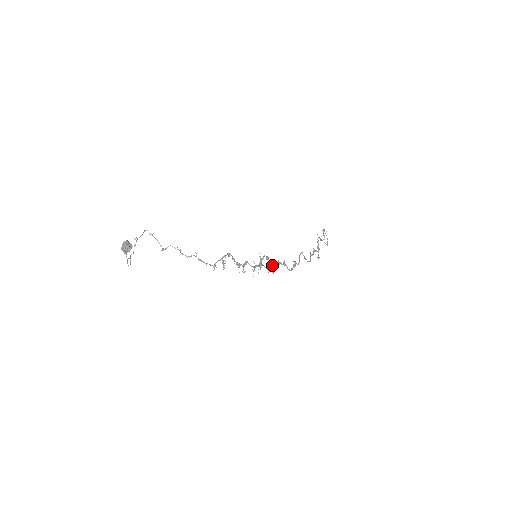
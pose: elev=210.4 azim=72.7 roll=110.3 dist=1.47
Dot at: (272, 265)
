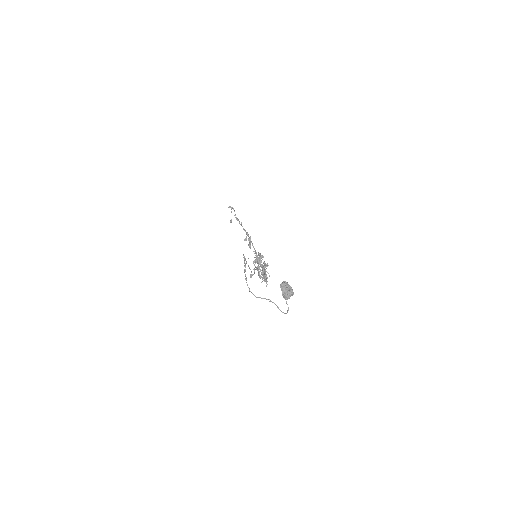
Dot at: occluded
